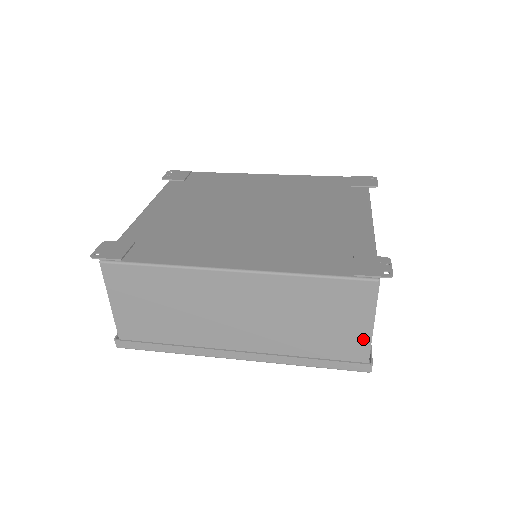
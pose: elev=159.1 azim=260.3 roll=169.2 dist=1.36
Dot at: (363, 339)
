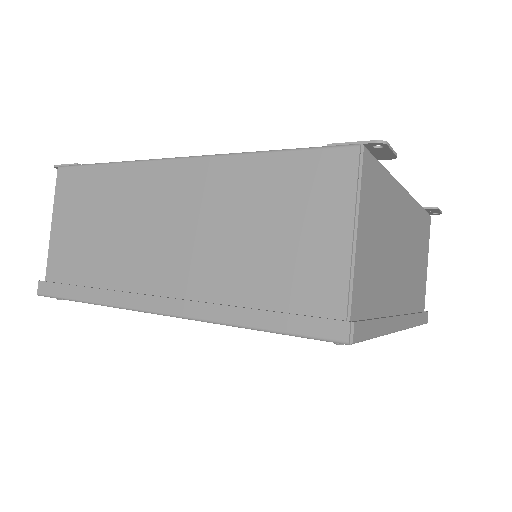
Dot at: (338, 267)
